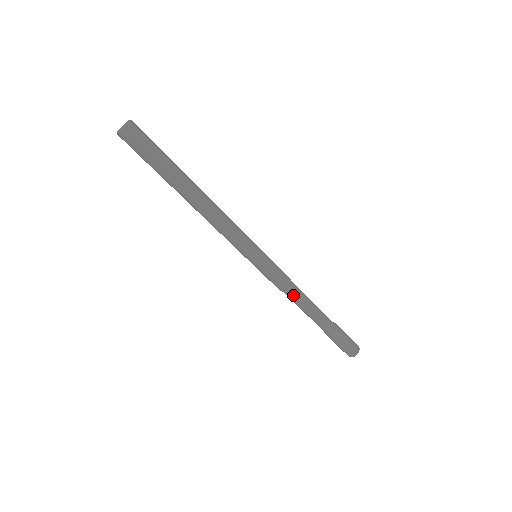
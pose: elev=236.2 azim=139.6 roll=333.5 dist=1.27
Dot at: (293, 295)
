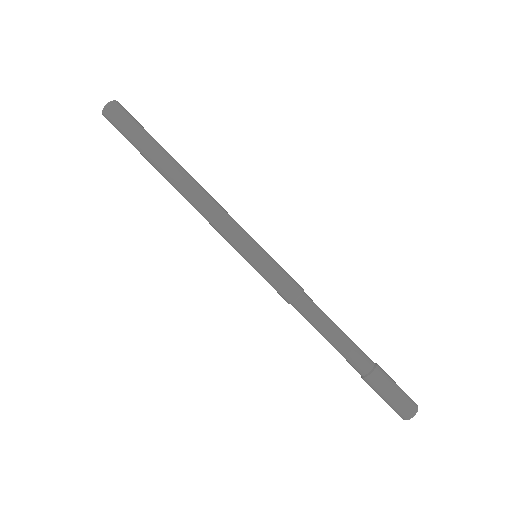
Dot at: (313, 303)
